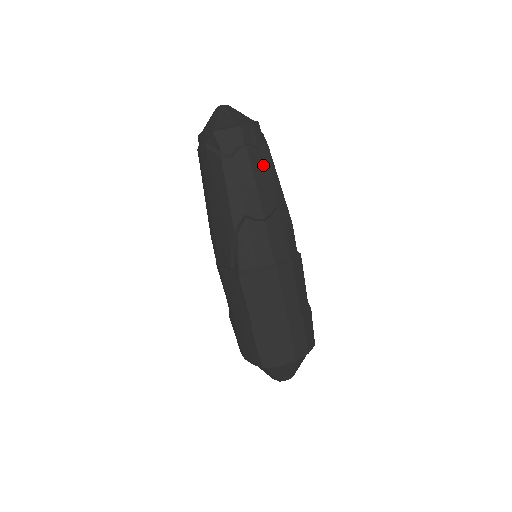
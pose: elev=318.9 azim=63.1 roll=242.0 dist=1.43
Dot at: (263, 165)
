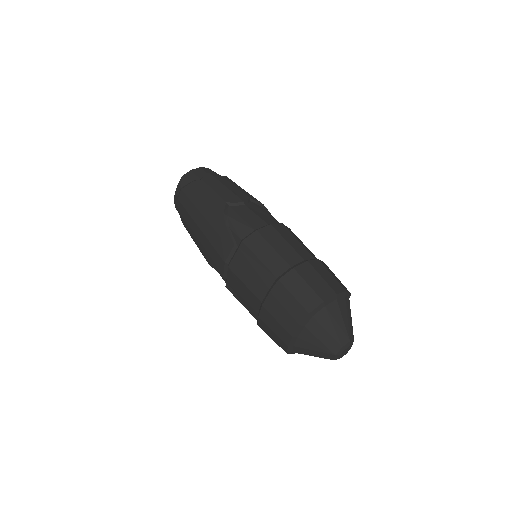
Dot at: (227, 181)
